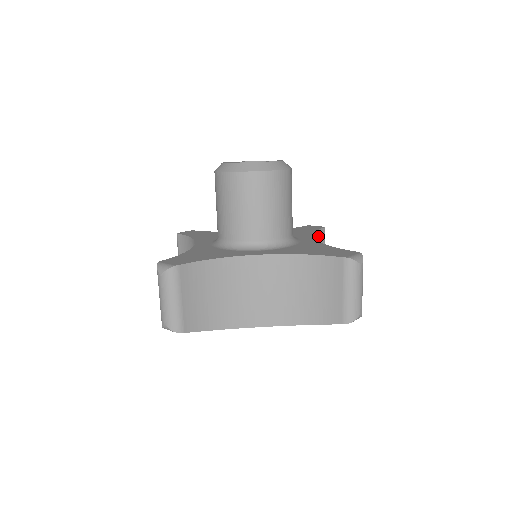
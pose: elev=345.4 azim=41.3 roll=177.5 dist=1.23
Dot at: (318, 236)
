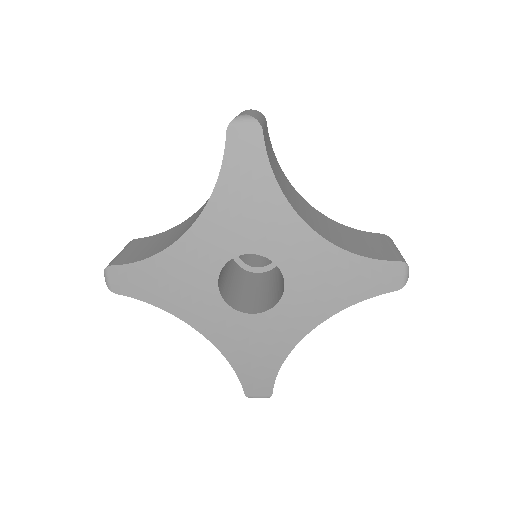
Dot at: (363, 234)
